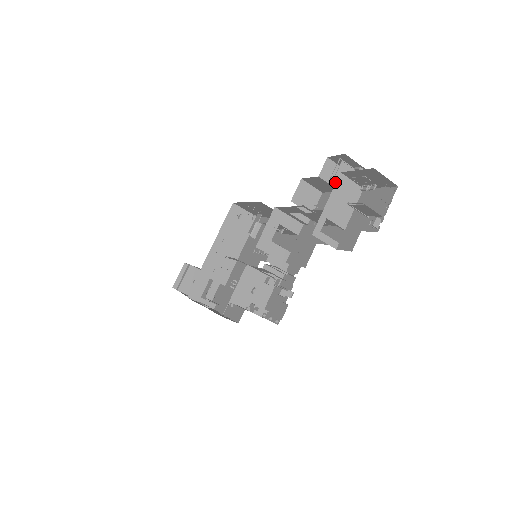
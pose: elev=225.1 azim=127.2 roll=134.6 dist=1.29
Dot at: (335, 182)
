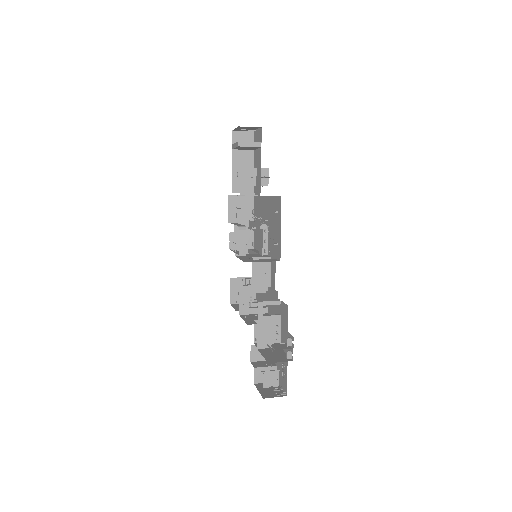
Dot at: occluded
